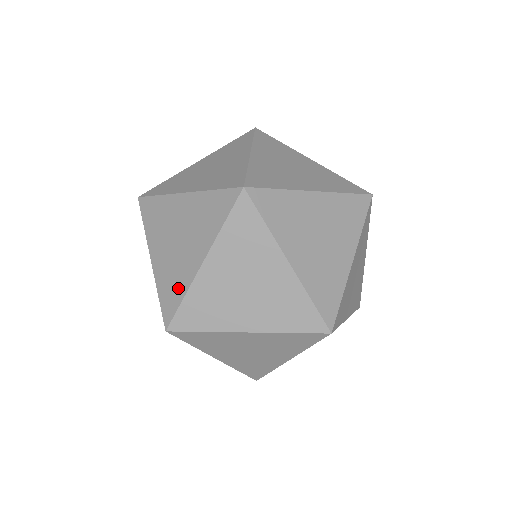
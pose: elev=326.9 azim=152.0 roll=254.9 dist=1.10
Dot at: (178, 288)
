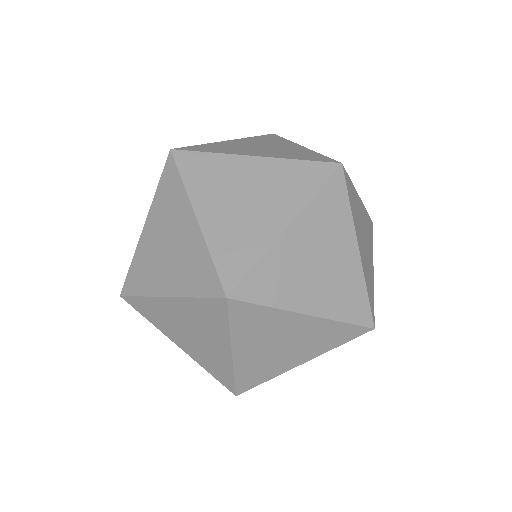
Dot at: (143, 283)
